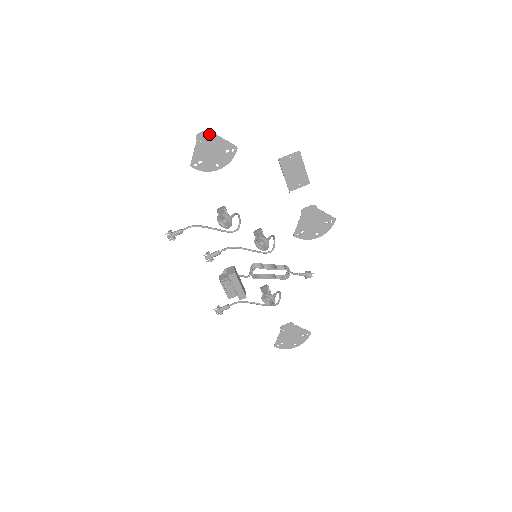
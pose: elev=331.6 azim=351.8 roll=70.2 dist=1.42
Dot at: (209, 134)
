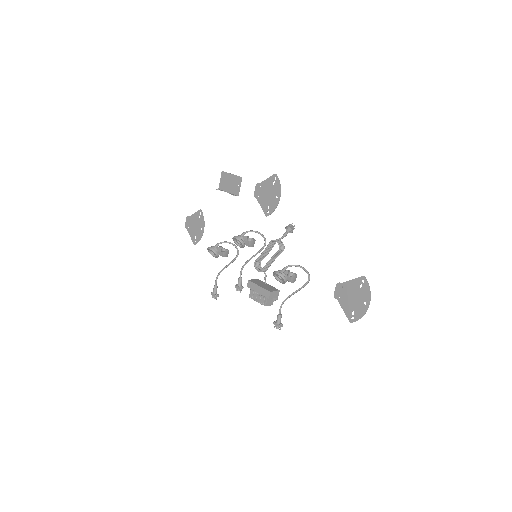
Dot at: (188, 220)
